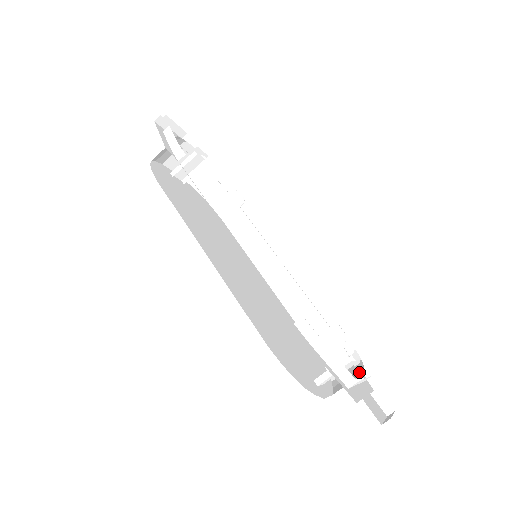
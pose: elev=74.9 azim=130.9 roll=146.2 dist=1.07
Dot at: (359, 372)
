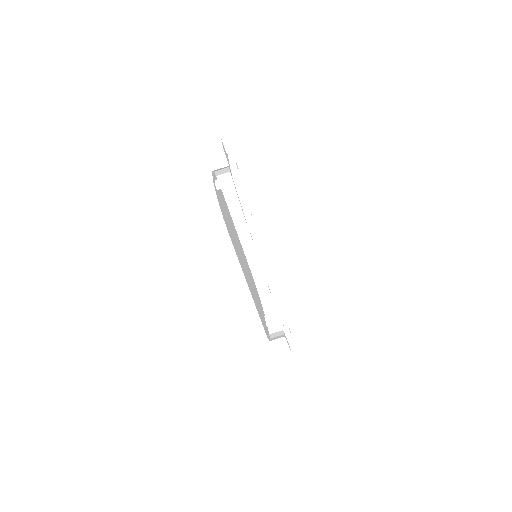
Dot at: occluded
